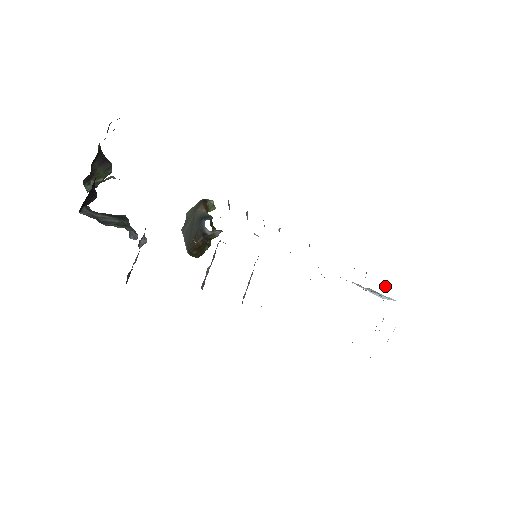
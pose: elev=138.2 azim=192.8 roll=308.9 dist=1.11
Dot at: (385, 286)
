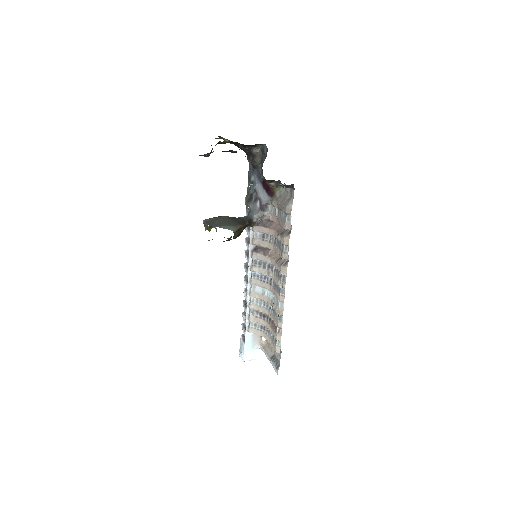
Dot at: occluded
